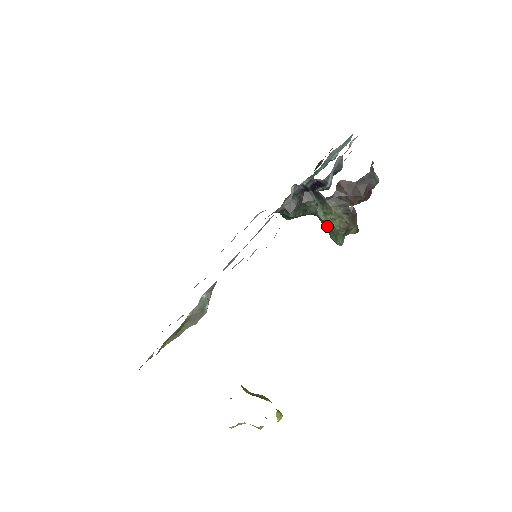
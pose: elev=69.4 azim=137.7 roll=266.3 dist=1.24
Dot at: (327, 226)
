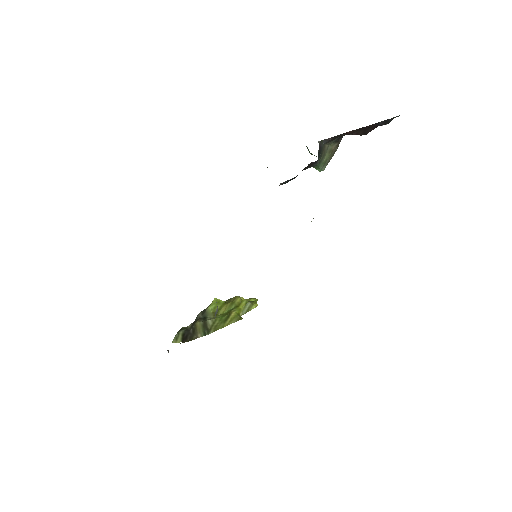
Dot at: occluded
